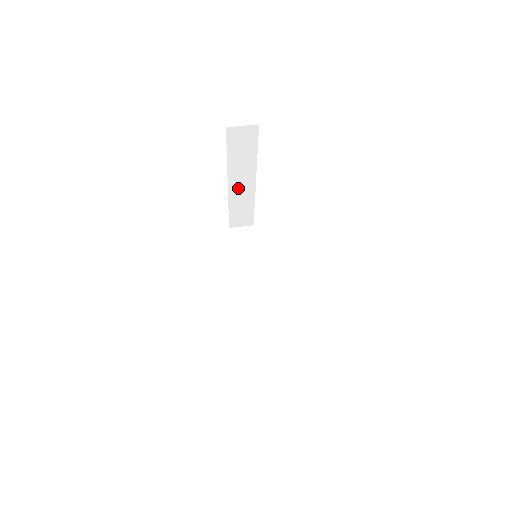
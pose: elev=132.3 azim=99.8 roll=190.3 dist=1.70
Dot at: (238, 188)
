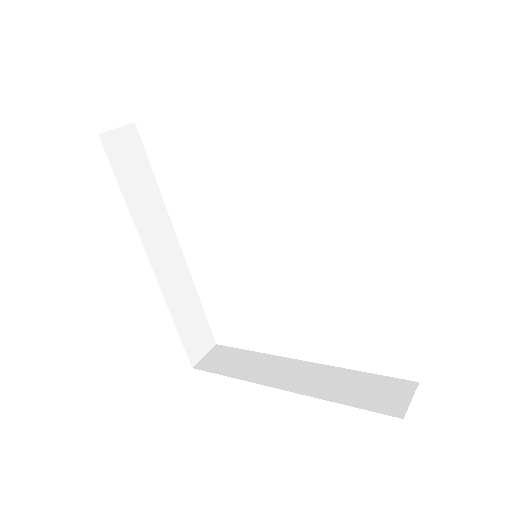
Dot at: occluded
